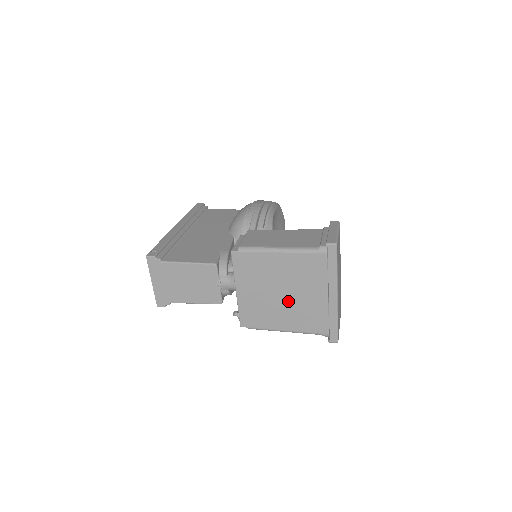
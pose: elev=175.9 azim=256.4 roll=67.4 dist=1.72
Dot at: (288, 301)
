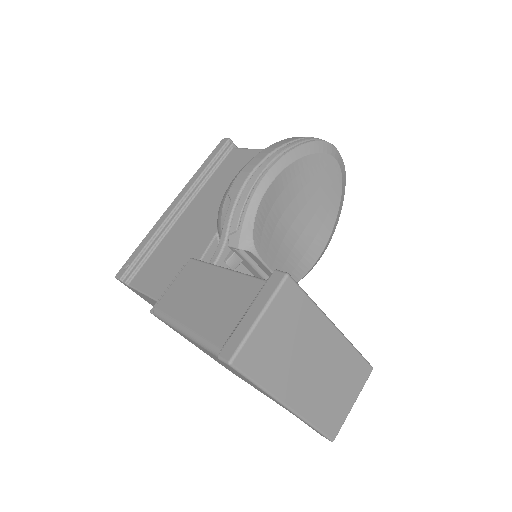
Dot at: (244, 379)
